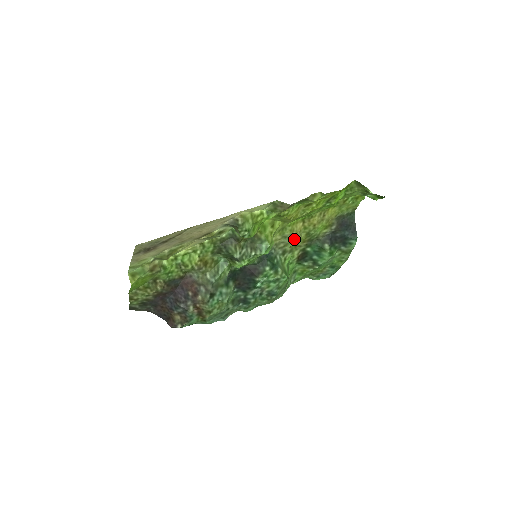
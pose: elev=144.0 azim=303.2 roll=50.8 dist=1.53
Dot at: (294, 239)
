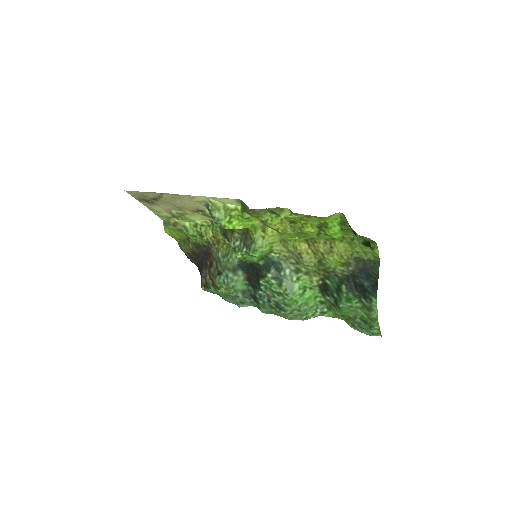
Dot at: (301, 259)
